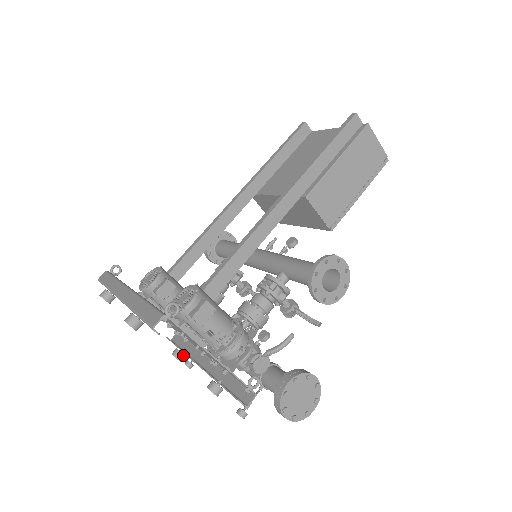
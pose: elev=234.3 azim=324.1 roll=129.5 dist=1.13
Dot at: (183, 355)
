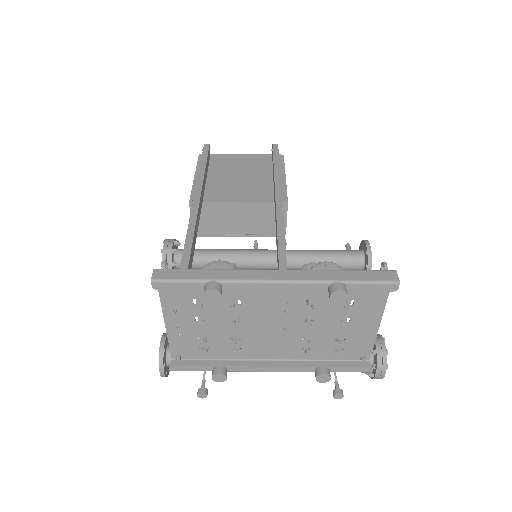
Dot at: (227, 371)
